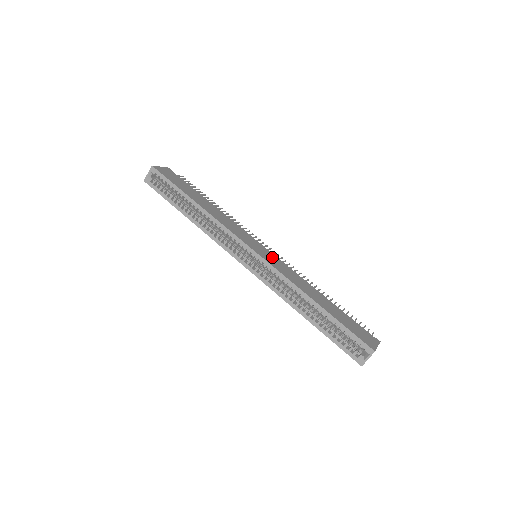
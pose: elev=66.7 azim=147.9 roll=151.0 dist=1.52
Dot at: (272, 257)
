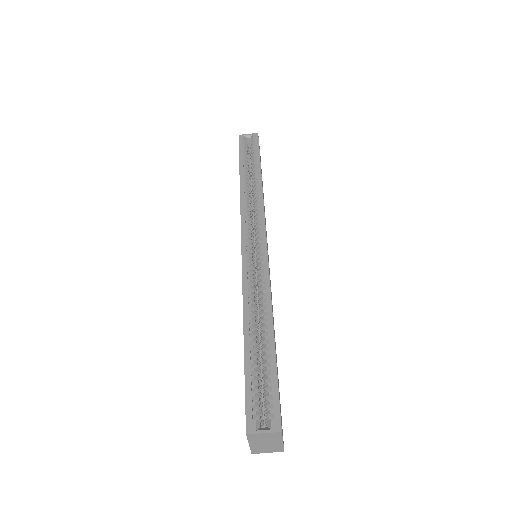
Dot at: occluded
